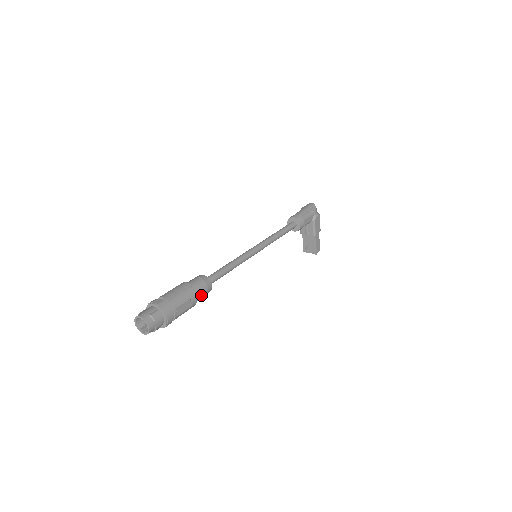
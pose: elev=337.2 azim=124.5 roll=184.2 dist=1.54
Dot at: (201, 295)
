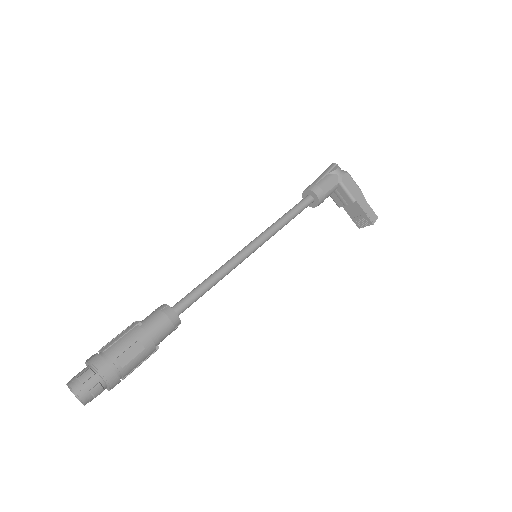
Dot at: (160, 330)
